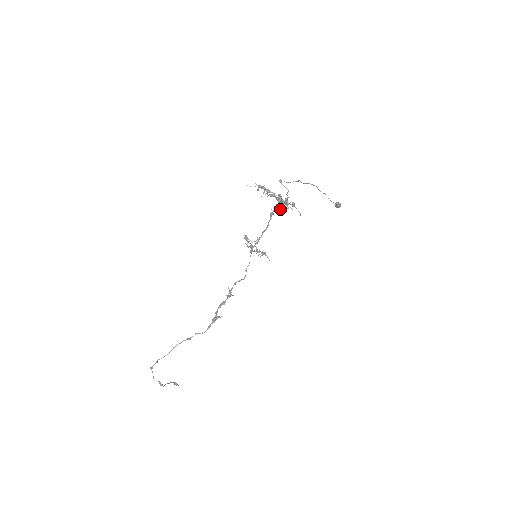
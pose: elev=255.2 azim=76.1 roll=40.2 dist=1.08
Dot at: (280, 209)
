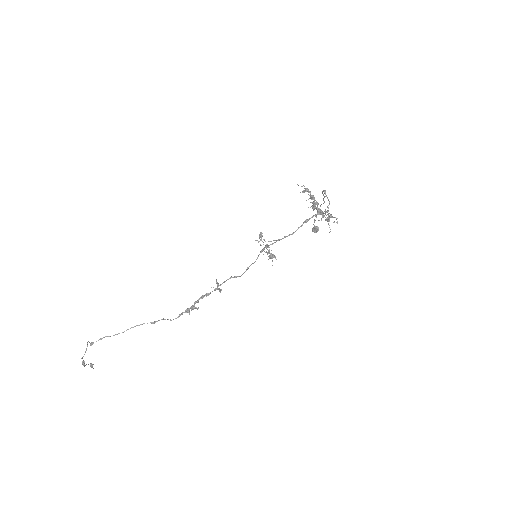
Dot at: occluded
